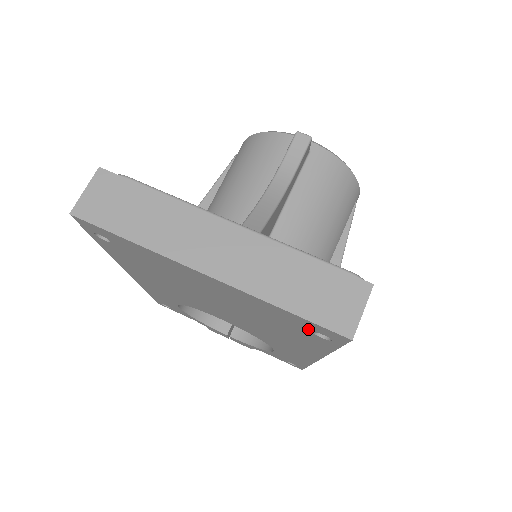
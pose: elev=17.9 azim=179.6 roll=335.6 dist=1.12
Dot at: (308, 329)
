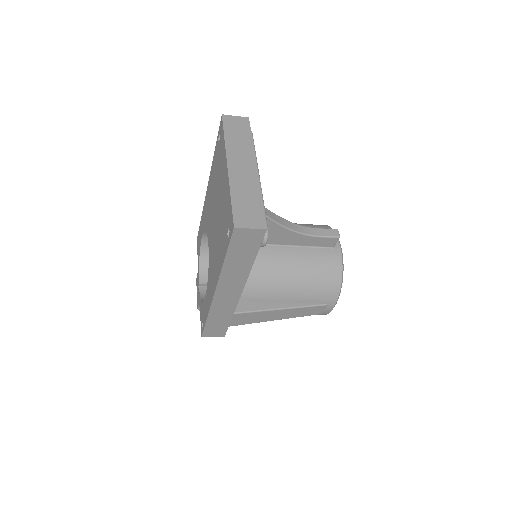
Dot at: (228, 224)
